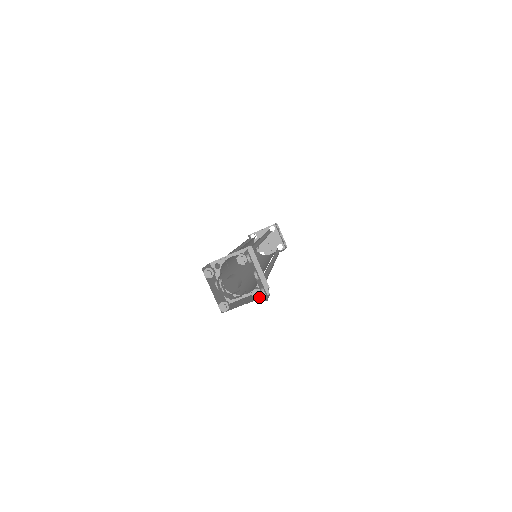
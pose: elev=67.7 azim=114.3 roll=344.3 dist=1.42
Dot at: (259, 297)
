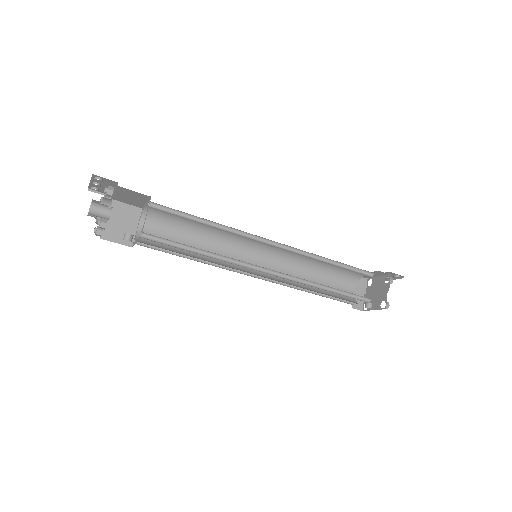
Dot at: (108, 189)
